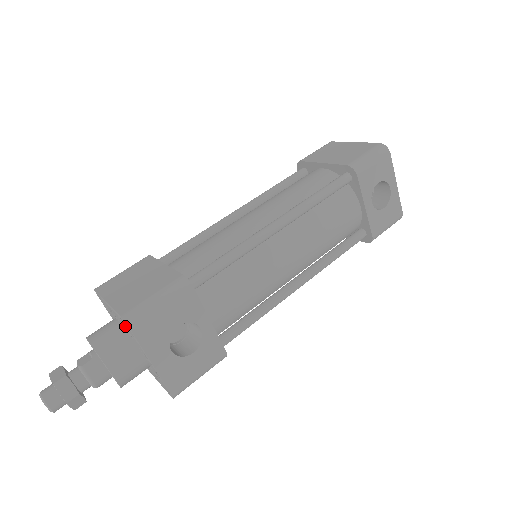
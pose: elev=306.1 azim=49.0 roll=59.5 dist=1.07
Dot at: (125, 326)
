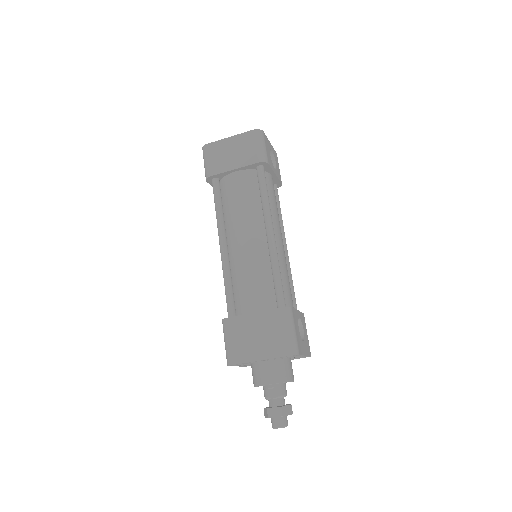
Dot at: occluded
